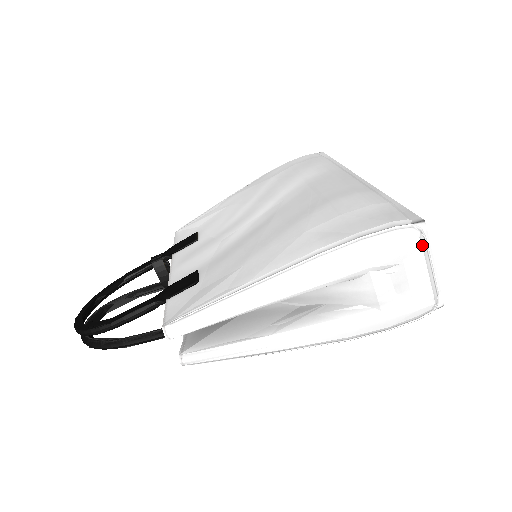
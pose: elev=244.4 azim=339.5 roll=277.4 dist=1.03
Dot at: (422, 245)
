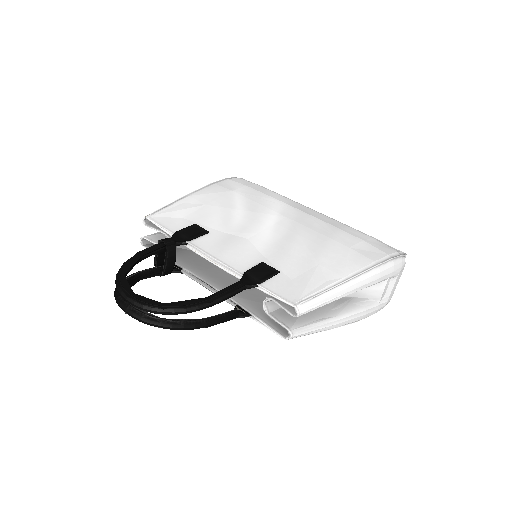
Dot at: occluded
